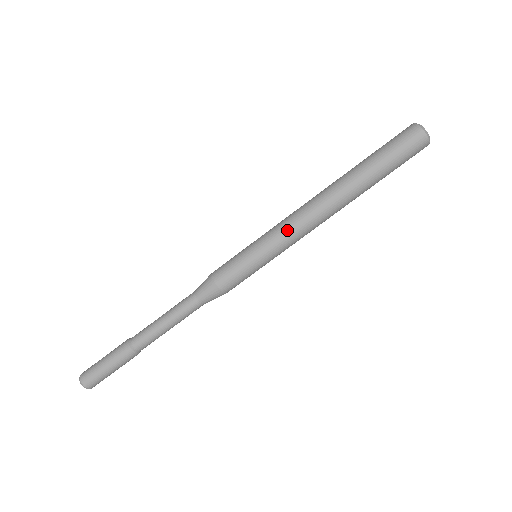
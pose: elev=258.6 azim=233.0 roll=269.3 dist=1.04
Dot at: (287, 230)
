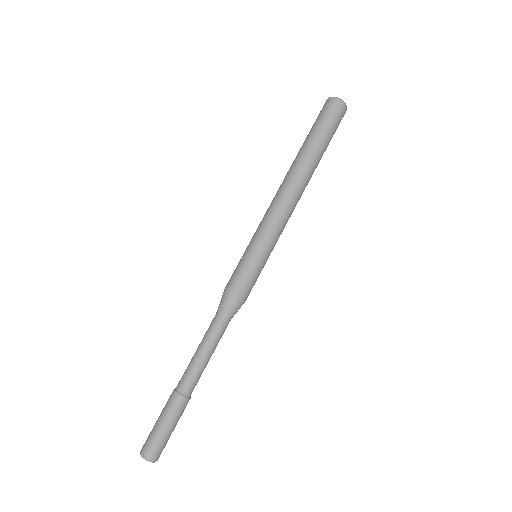
Dot at: (277, 221)
